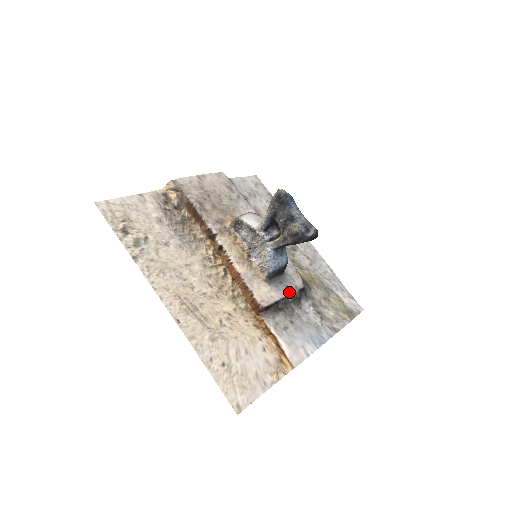
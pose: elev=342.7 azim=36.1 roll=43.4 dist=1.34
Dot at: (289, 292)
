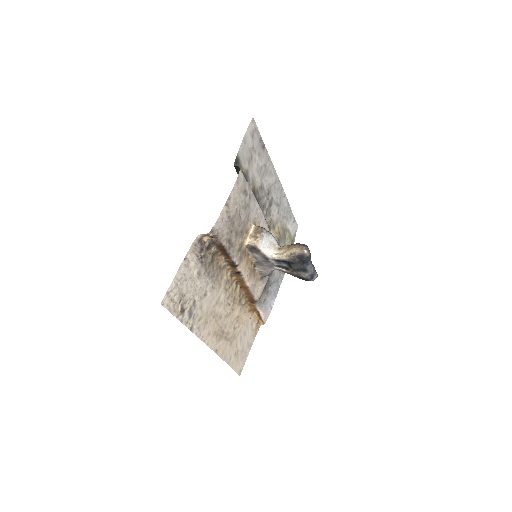
Dot at: occluded
